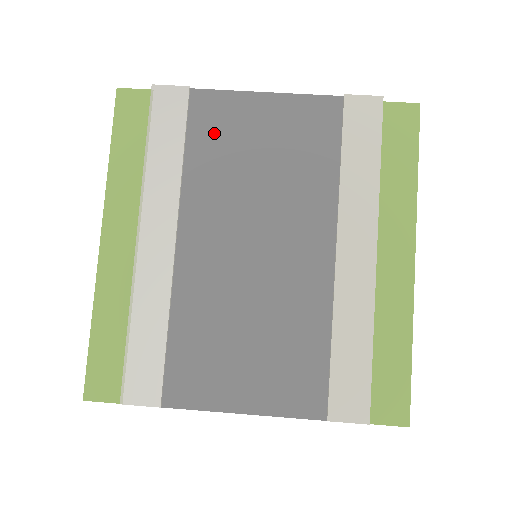
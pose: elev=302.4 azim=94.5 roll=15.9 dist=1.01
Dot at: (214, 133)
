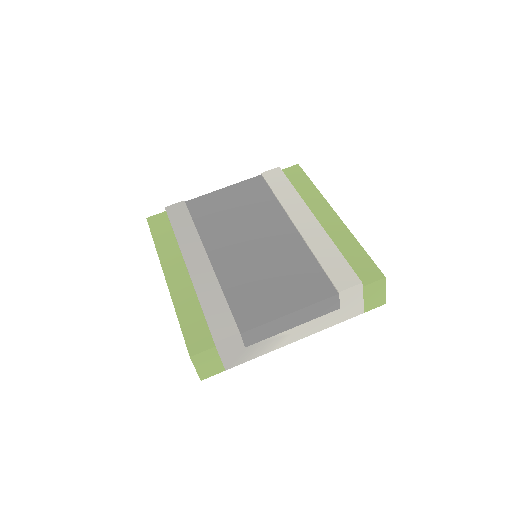
Dot at: (206, 211)
